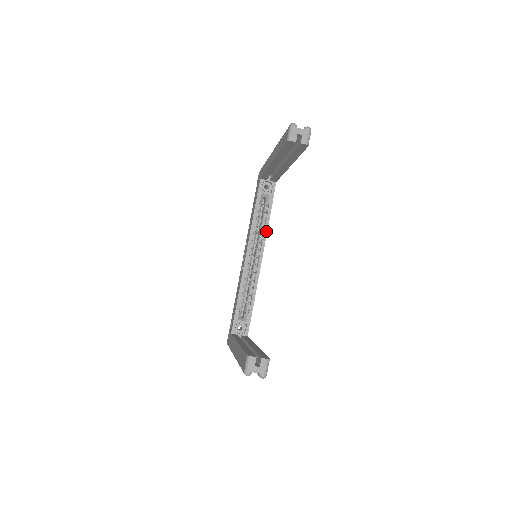
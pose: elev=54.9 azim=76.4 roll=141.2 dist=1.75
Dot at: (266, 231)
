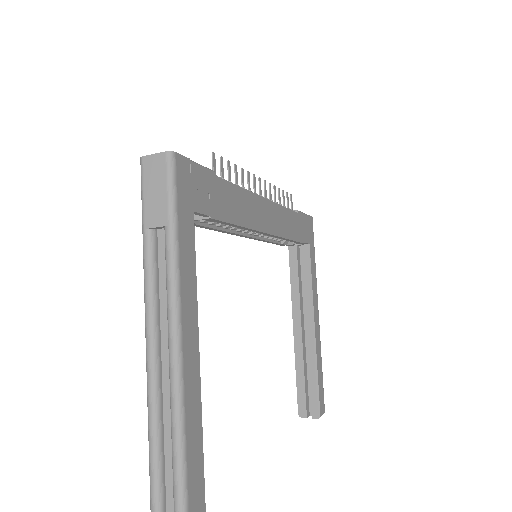
Dot at: (245, 228)
